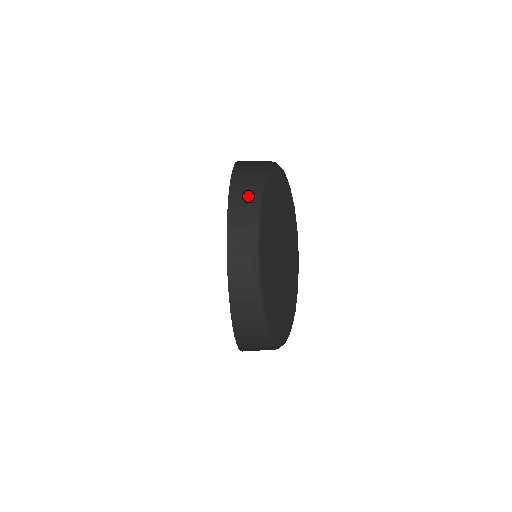
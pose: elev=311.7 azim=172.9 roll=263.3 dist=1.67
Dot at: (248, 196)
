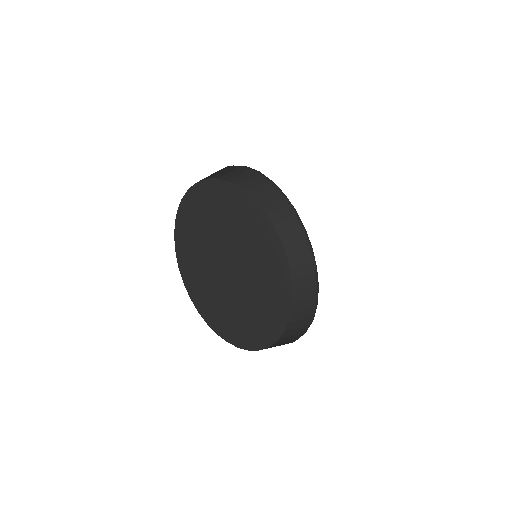
Dot at: (235, 170)
